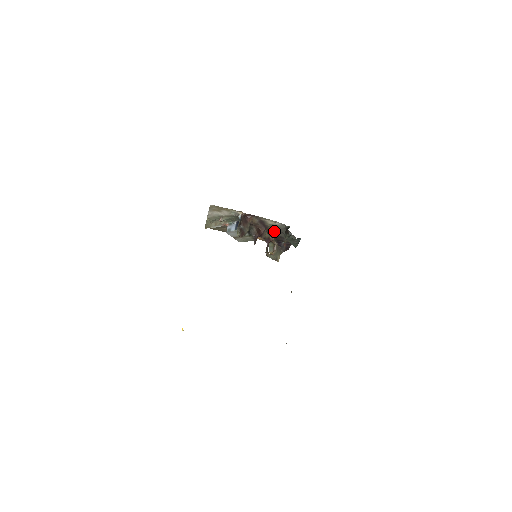
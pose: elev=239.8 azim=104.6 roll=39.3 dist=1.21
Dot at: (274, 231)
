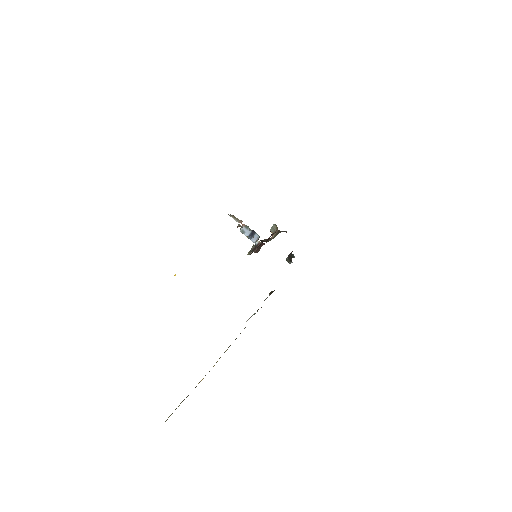
Dot at: occluded
